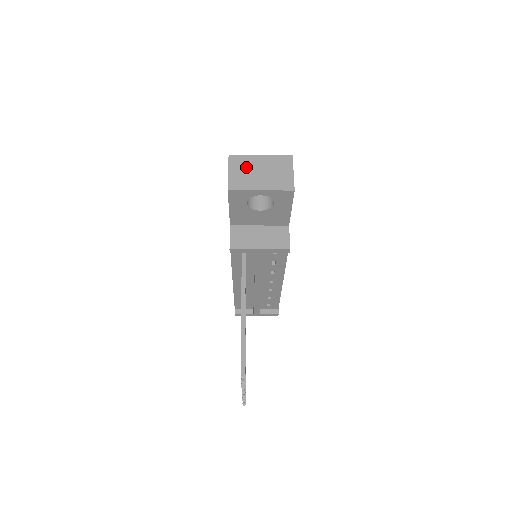
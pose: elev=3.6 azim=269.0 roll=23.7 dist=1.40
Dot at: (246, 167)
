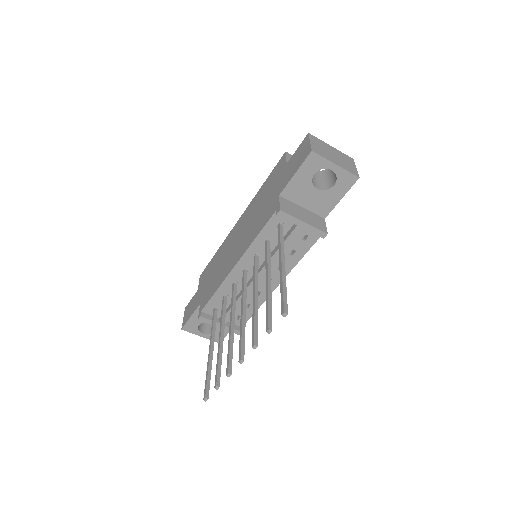
Dot at: (323, 146)
